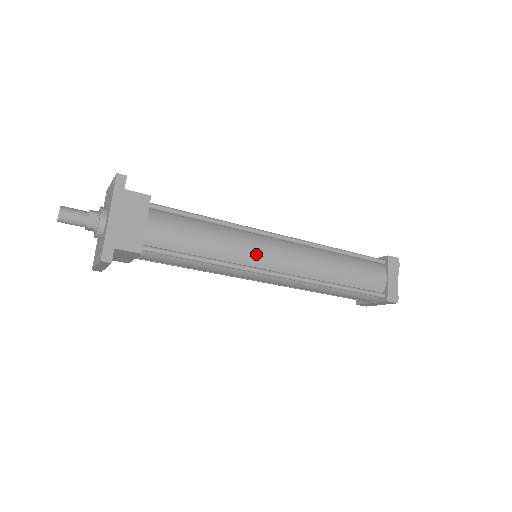
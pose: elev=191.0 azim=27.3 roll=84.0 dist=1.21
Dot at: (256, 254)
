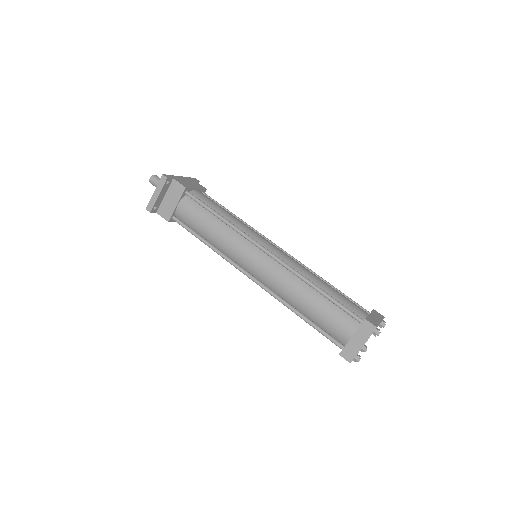
Dot at: (257, 235)
